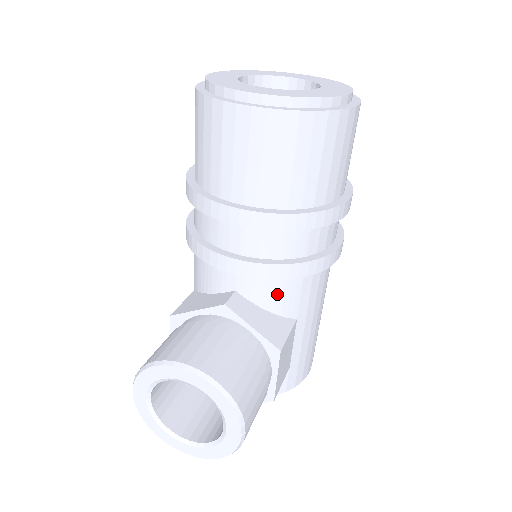
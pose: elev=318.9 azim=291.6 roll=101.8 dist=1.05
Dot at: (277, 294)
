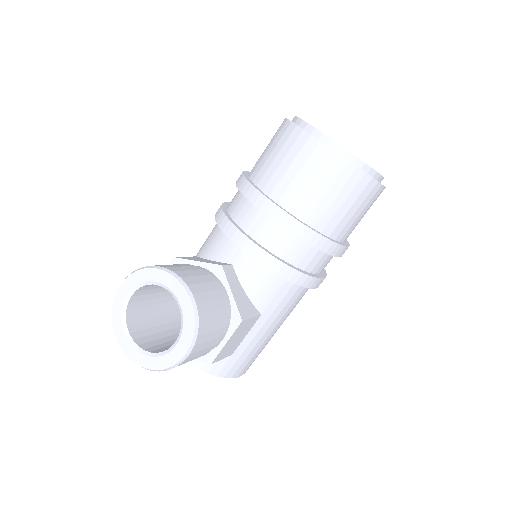
Dot at: (260, 283)
